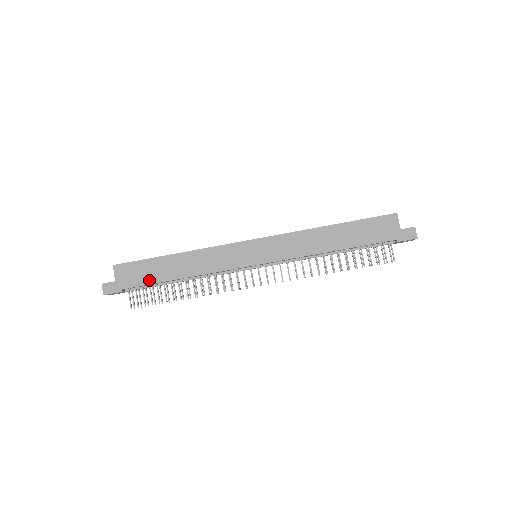
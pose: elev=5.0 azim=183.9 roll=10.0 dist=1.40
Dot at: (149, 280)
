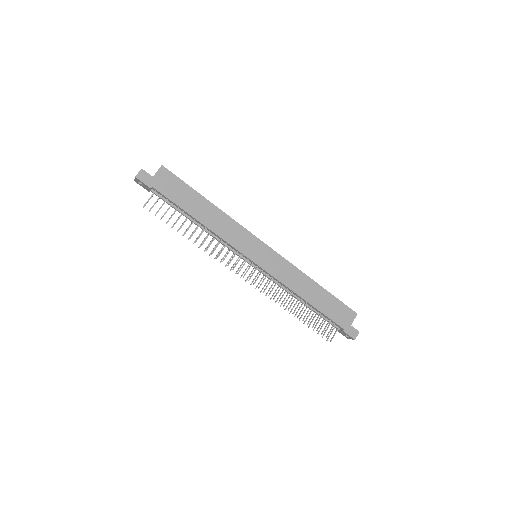
Dot at: (177, 200)
